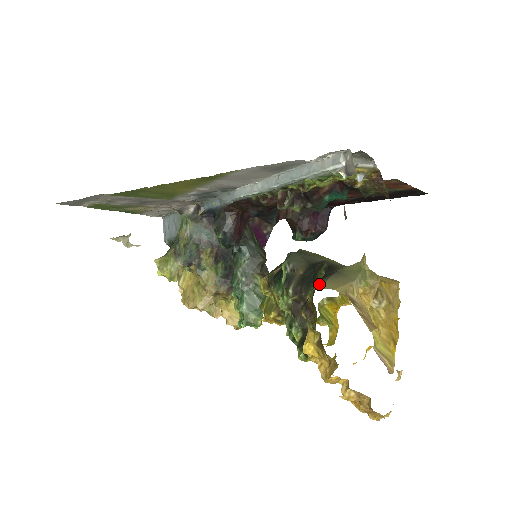
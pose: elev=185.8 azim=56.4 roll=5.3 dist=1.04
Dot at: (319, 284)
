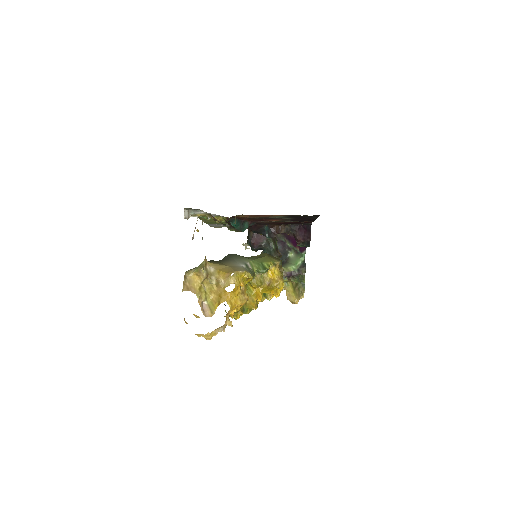
Dot at: occluded
